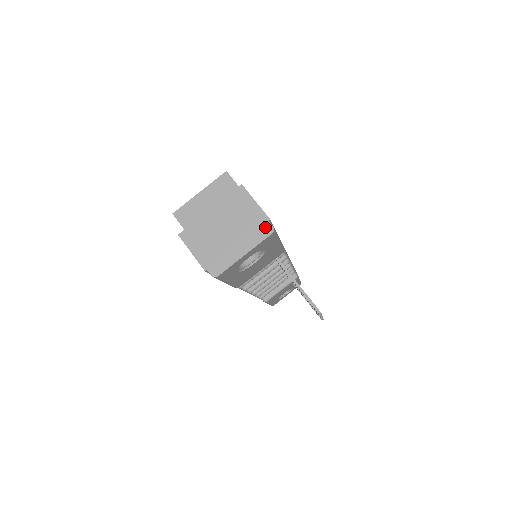
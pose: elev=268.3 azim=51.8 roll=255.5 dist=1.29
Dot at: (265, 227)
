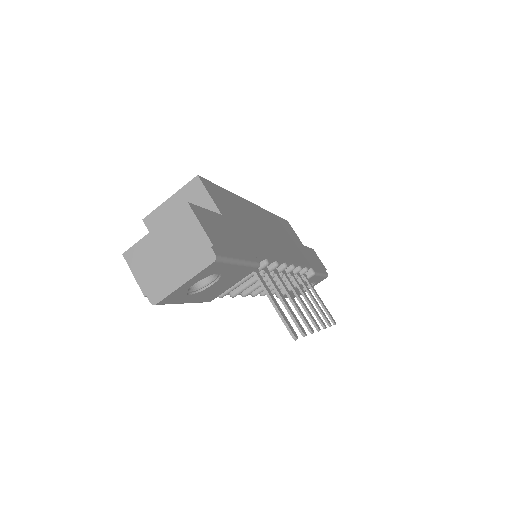
Dot at: (207, 254)
